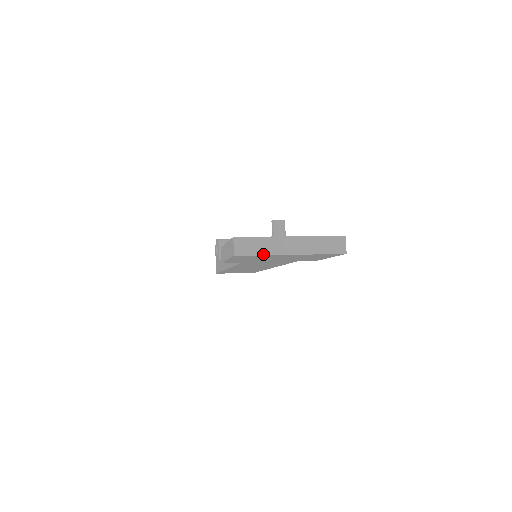
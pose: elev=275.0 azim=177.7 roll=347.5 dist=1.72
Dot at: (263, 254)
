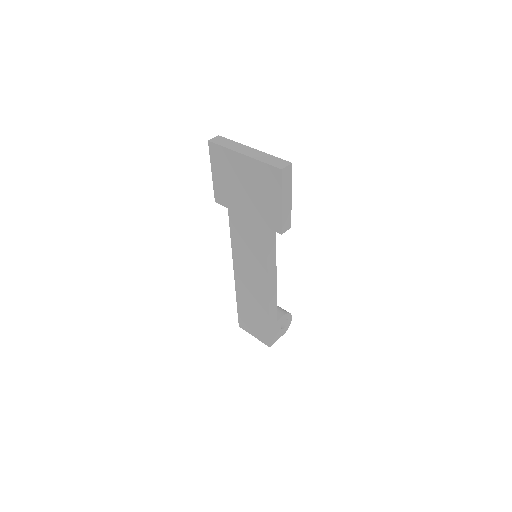
Dot at: (225, 147)
